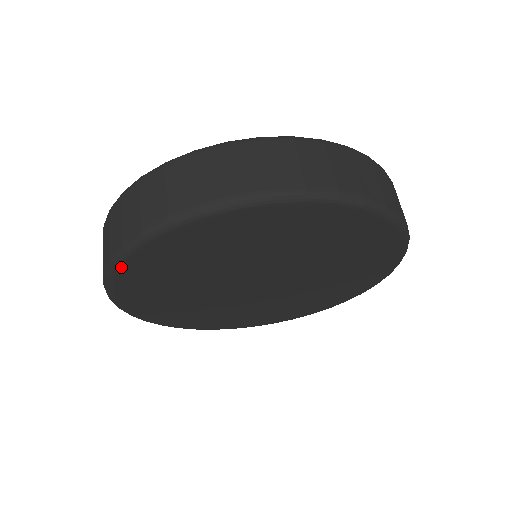
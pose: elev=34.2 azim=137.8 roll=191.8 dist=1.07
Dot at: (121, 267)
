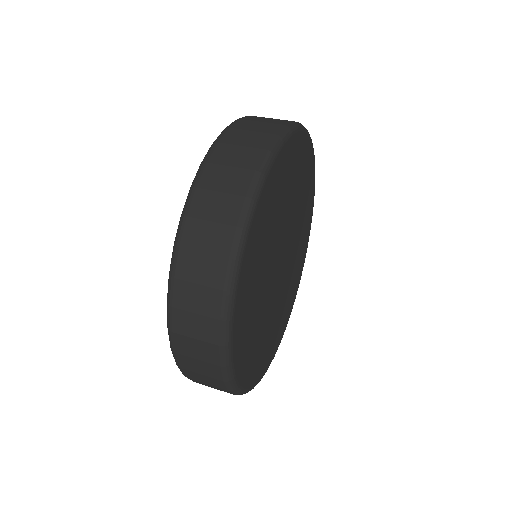
Dot at: (233, 317)
